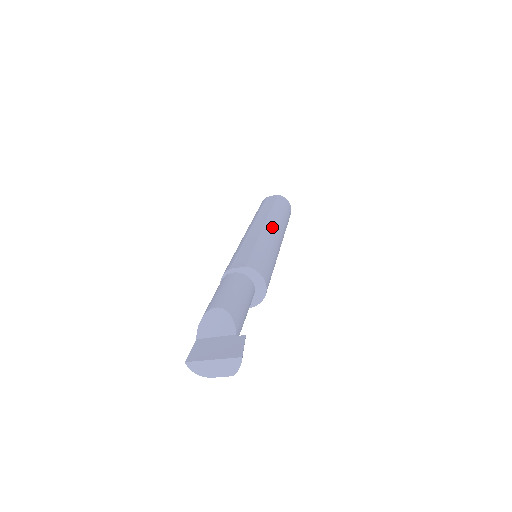
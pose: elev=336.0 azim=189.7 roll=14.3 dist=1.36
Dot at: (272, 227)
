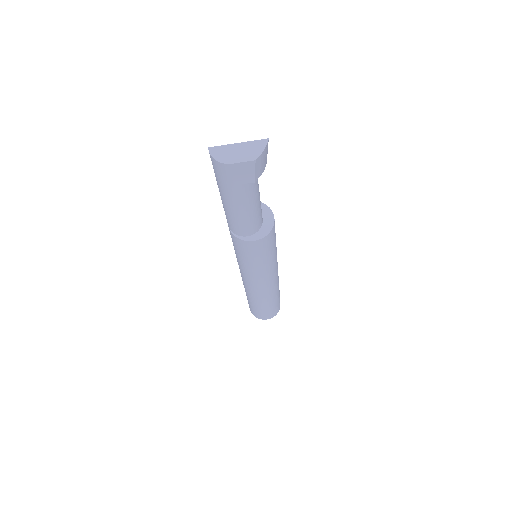
Dot at: occluded
